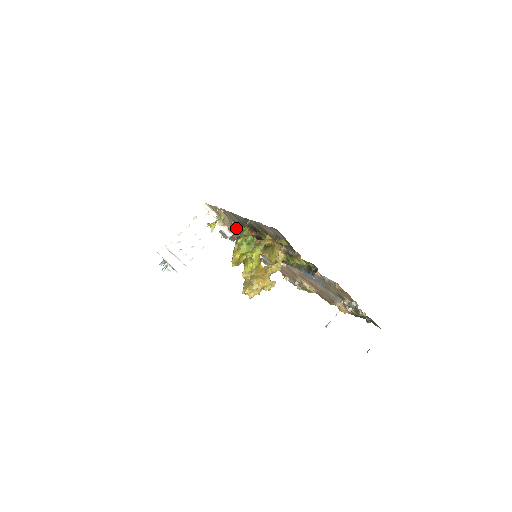
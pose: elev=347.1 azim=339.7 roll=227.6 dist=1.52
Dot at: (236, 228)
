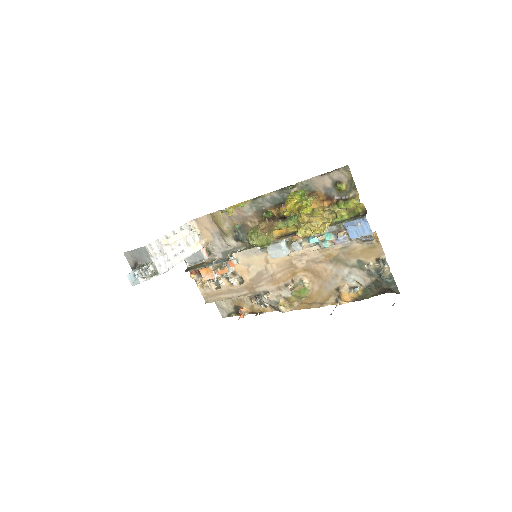
Dot at: (236, 232)
